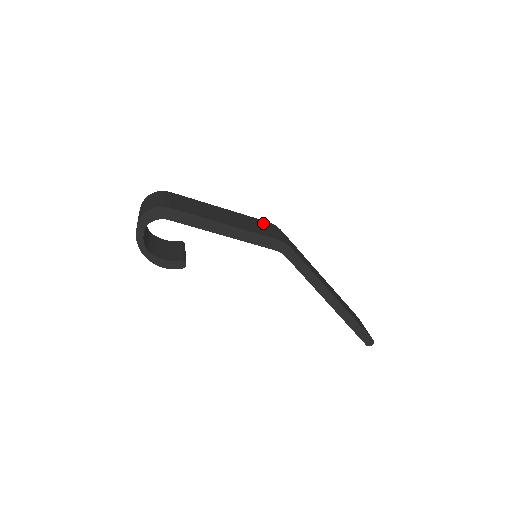
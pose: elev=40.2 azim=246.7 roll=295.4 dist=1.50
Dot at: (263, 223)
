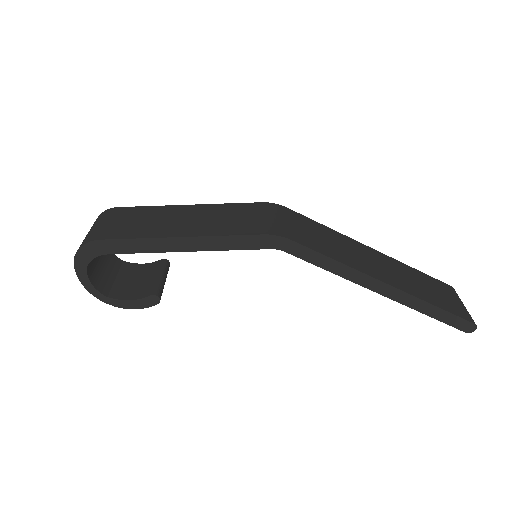
Dot at: (251, 208)
